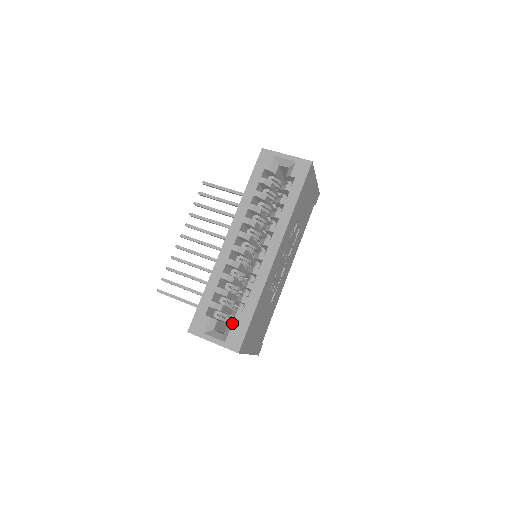
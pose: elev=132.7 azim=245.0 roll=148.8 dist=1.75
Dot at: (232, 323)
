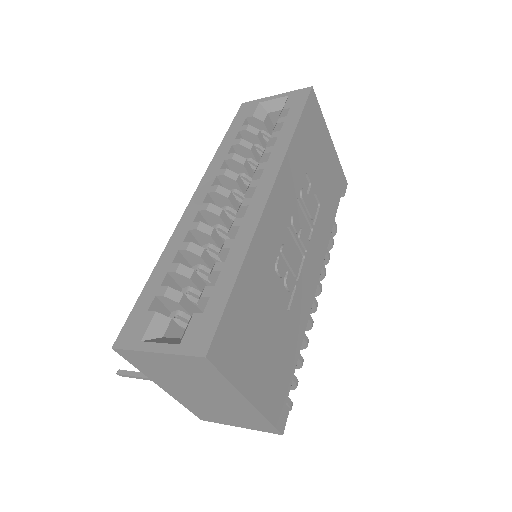
Dot at: occluded
